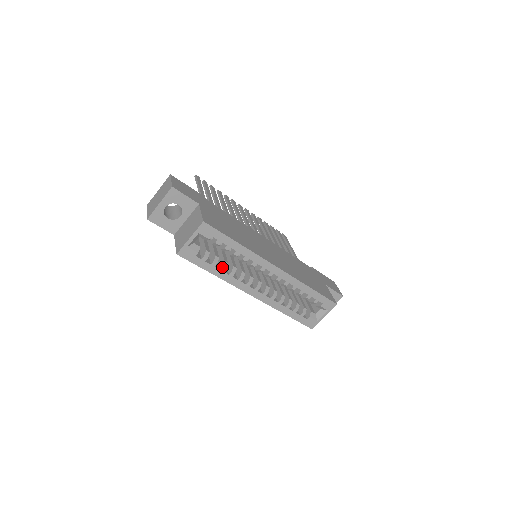
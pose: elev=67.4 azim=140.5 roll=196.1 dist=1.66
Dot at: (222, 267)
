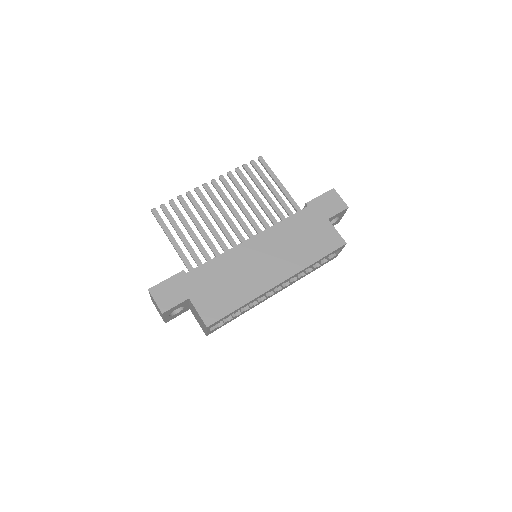
Dot at: (241, 312)
